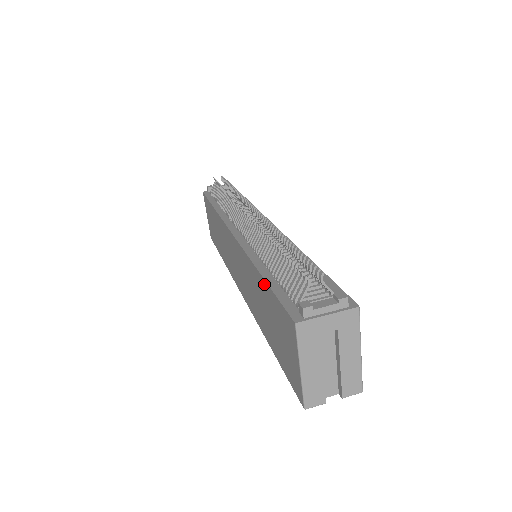
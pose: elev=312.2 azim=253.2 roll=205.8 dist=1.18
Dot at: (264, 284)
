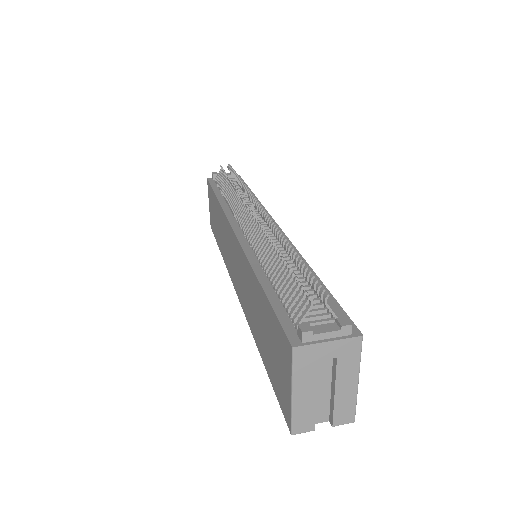
Dot at: (262, 294)
